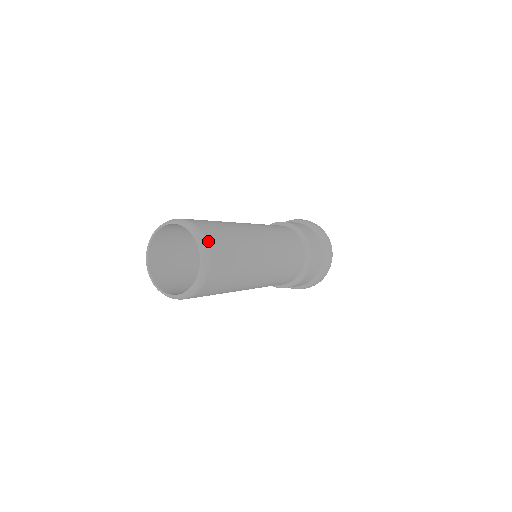
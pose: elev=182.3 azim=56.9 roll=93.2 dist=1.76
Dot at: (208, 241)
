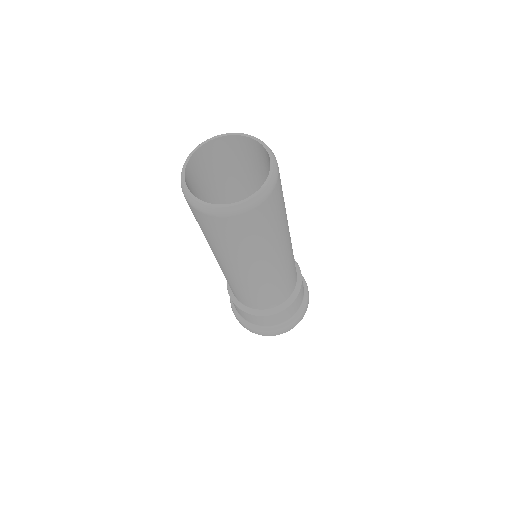
Dot at: occluded
